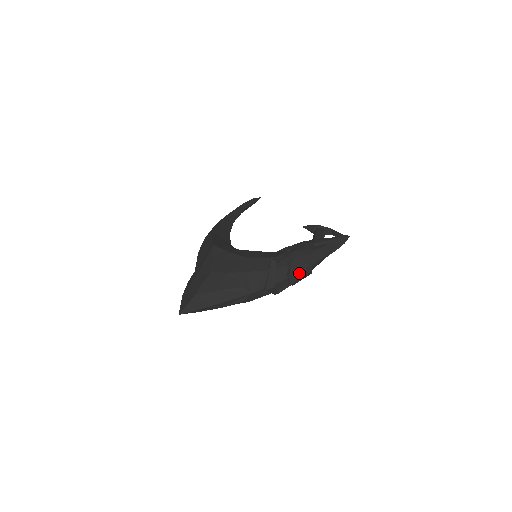
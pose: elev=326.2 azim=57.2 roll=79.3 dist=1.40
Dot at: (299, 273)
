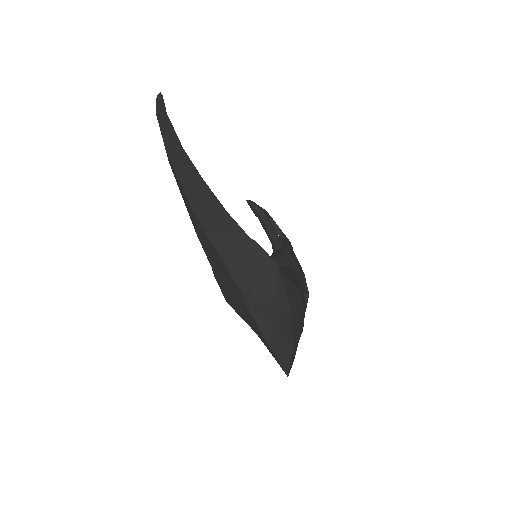
Dot at: occluded
